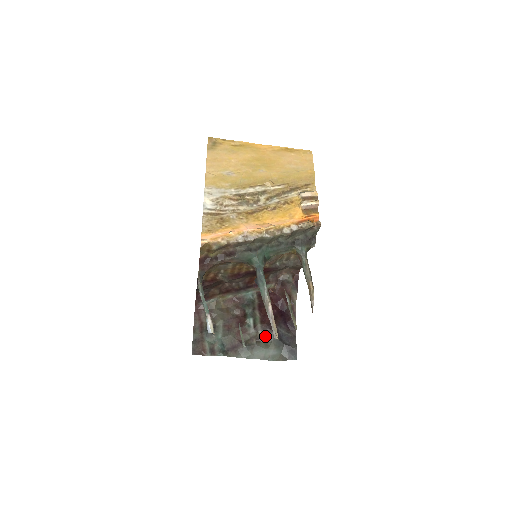
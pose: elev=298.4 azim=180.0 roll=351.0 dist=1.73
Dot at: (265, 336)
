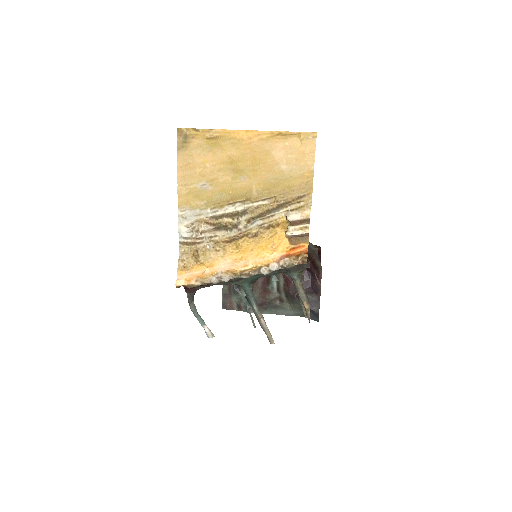
Dot at: (288, 299)
